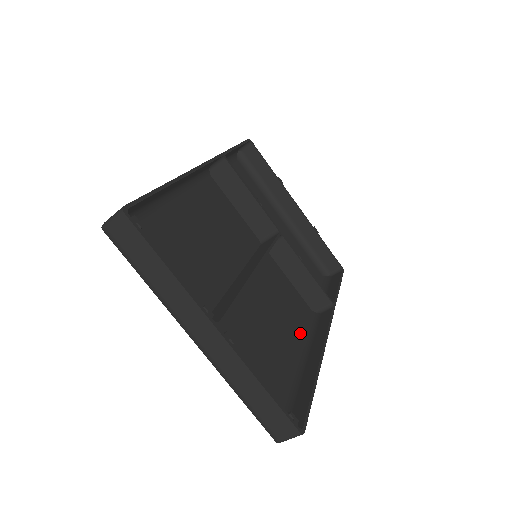
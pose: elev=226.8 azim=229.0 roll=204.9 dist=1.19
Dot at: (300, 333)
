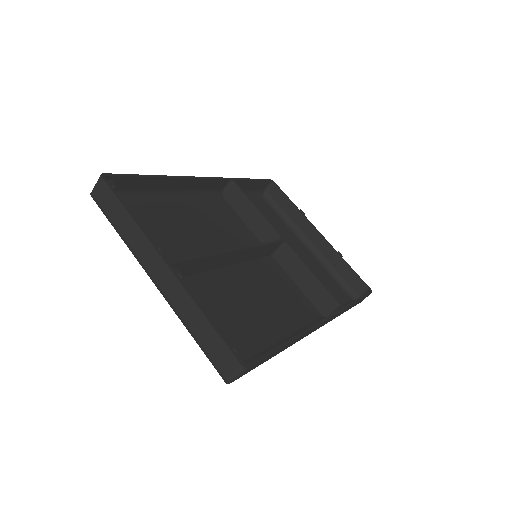
Dot at: (298, 326)
